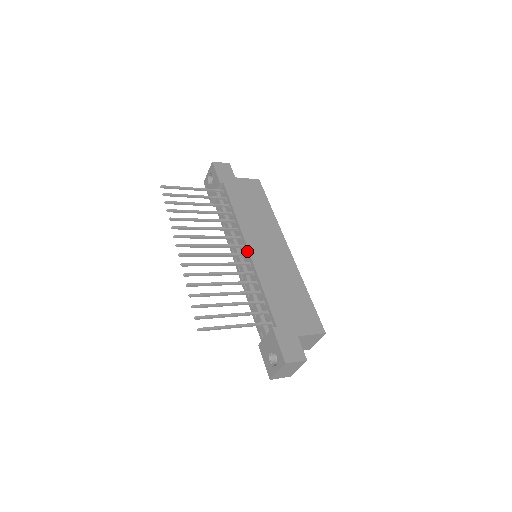
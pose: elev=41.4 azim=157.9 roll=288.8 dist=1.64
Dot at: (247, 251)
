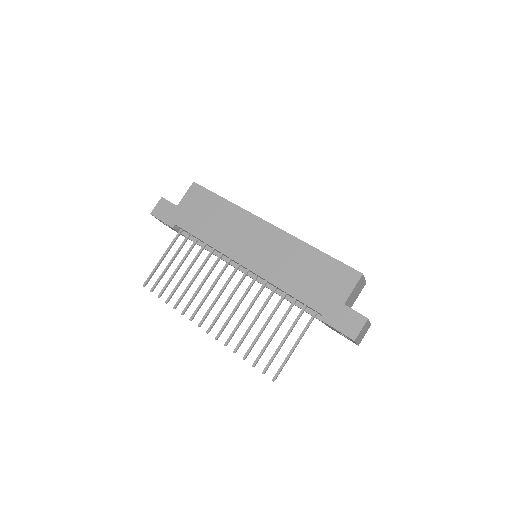
Dot at: occluded
